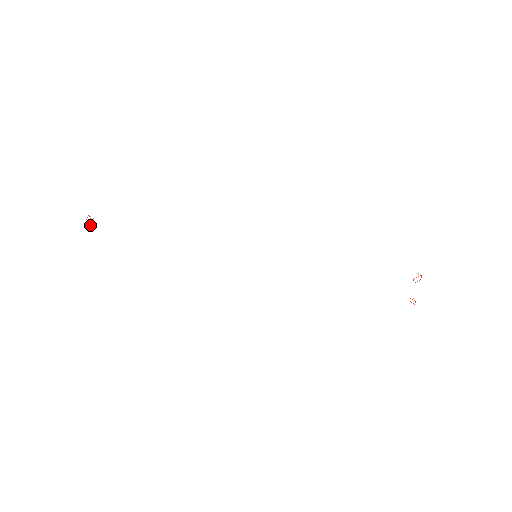
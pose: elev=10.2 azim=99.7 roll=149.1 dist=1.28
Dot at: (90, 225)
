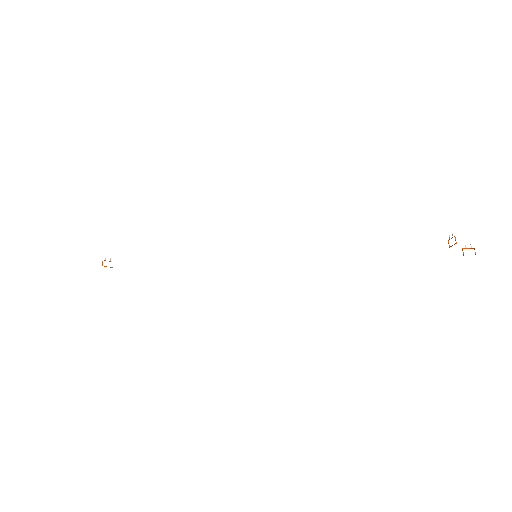
Dot at: (110, 267)
